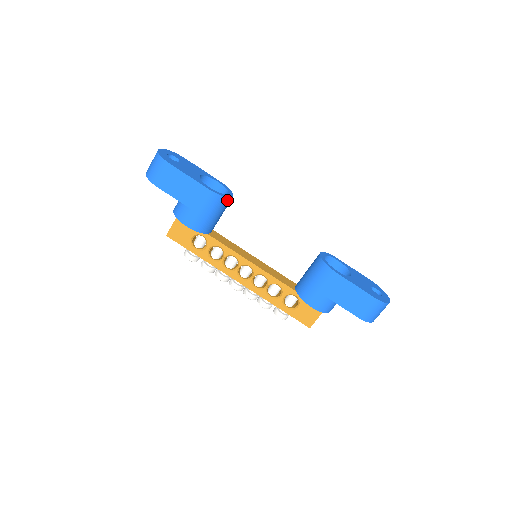
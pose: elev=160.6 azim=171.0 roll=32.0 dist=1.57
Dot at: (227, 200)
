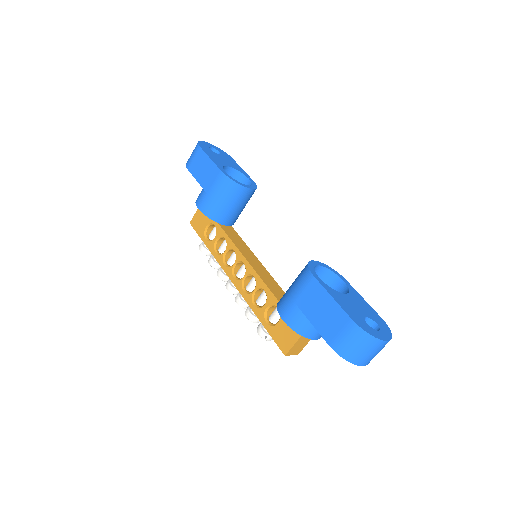
Dot at: (239, 187)
